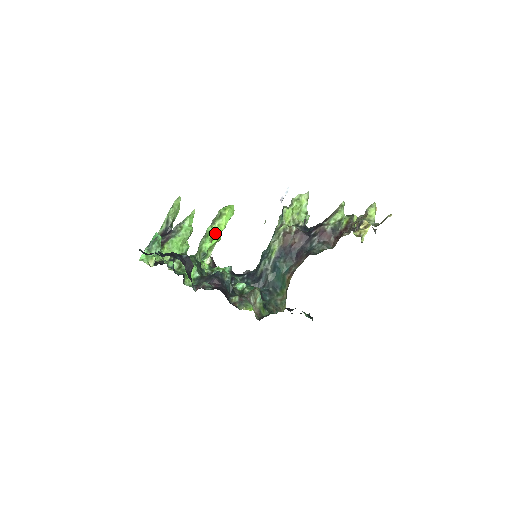
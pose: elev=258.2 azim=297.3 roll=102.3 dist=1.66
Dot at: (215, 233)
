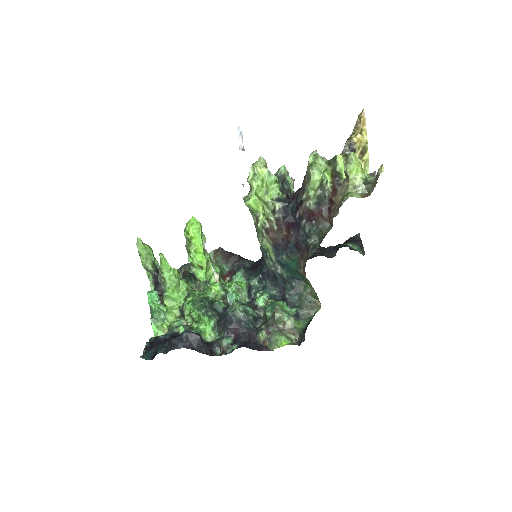
Dot at: (198, 261)
